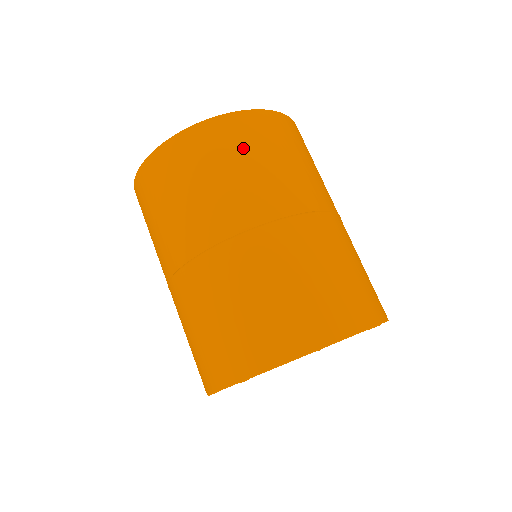
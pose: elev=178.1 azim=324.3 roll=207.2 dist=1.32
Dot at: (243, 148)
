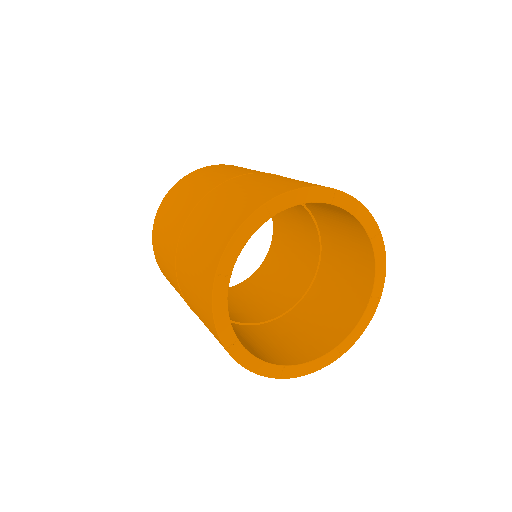
Dot at: (201, 175)
